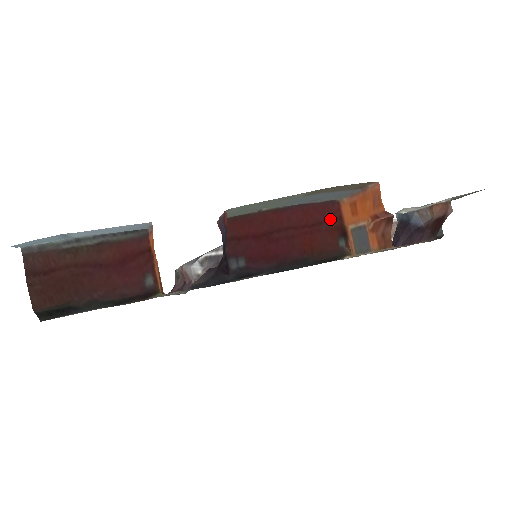
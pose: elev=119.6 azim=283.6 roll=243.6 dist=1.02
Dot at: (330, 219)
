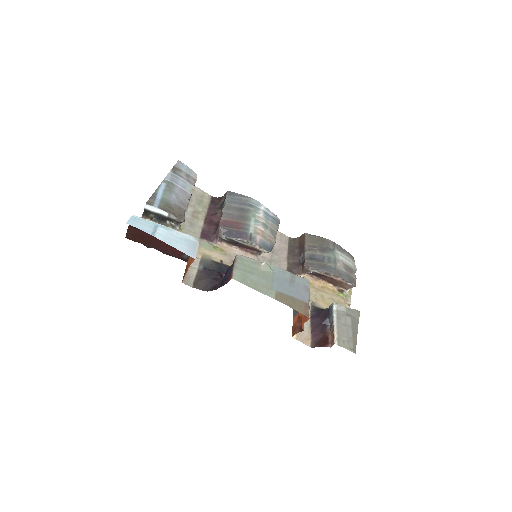
Dot at: occluded
